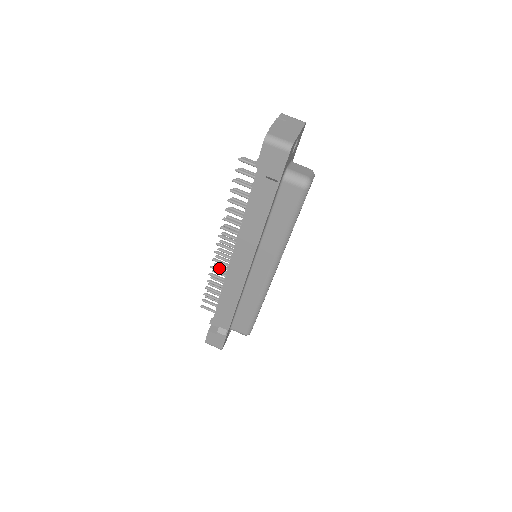
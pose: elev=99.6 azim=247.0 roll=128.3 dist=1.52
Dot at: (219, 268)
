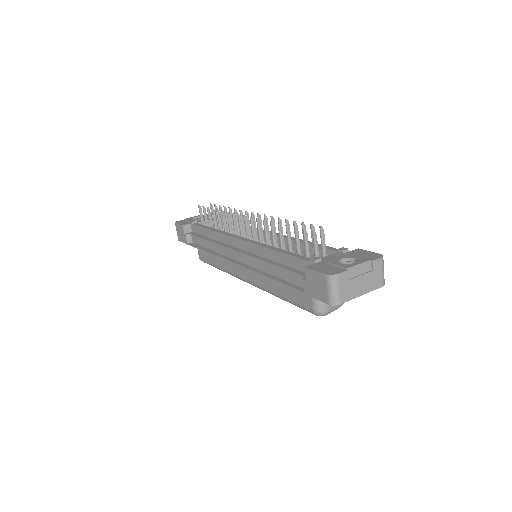
Dot at: occluded
